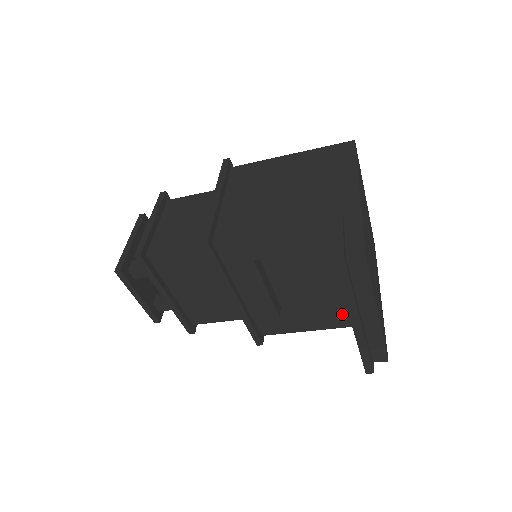
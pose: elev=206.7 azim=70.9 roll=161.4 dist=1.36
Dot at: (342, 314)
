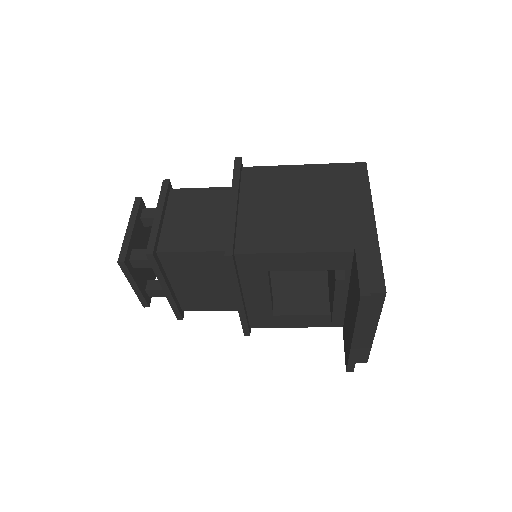
Dot at: (333, 320)
